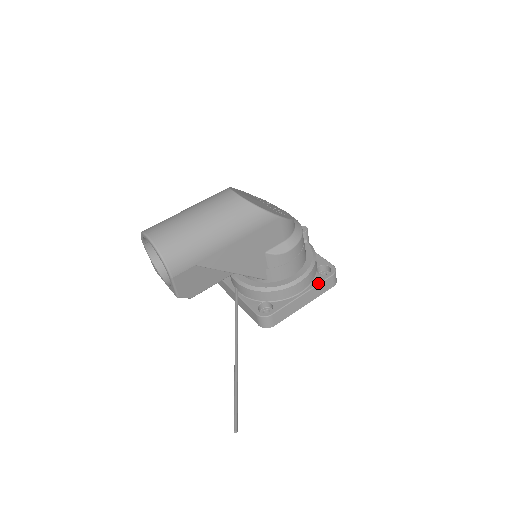
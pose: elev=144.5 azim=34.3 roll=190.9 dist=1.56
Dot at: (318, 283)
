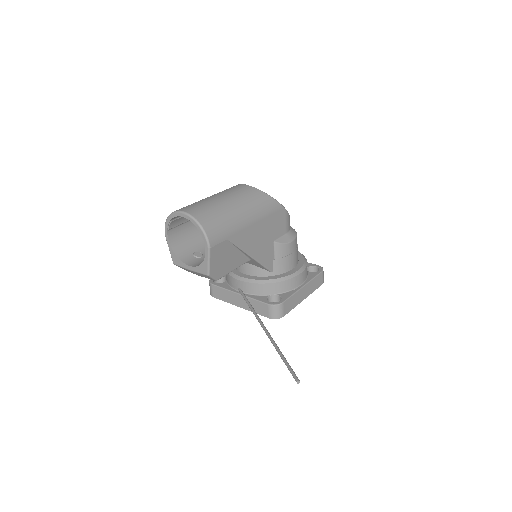
Dot at: (313, 277)
